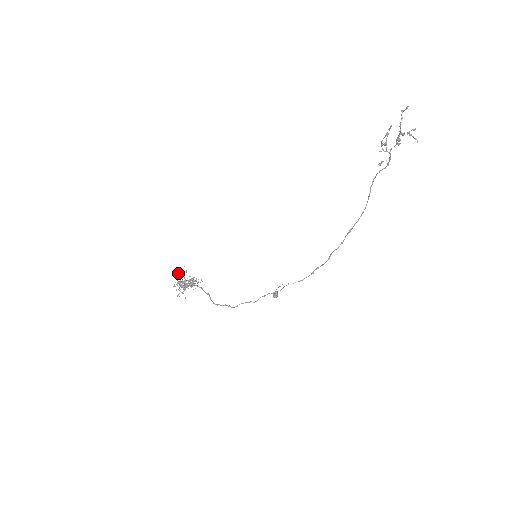
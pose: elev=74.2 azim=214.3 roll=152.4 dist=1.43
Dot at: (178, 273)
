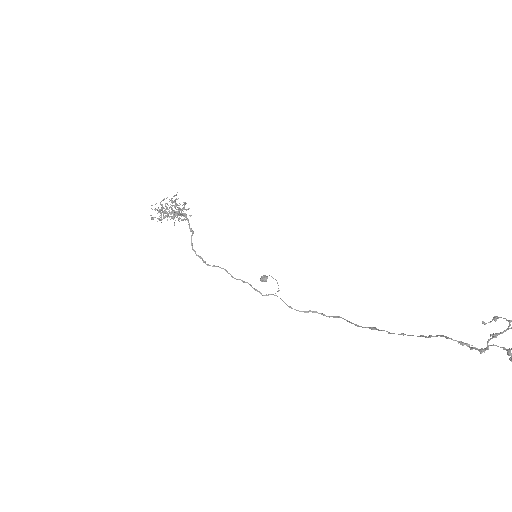
Dot at: occluded
